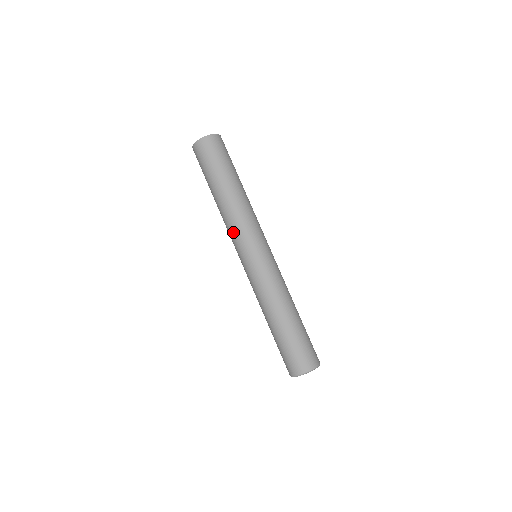
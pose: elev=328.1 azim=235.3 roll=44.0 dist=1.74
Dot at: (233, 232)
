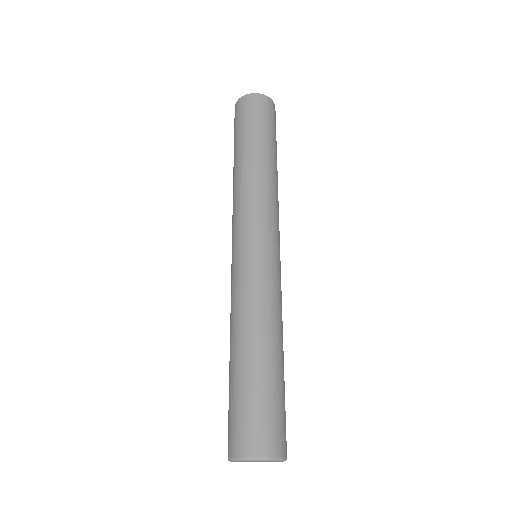
Dot at: (233, 213)
